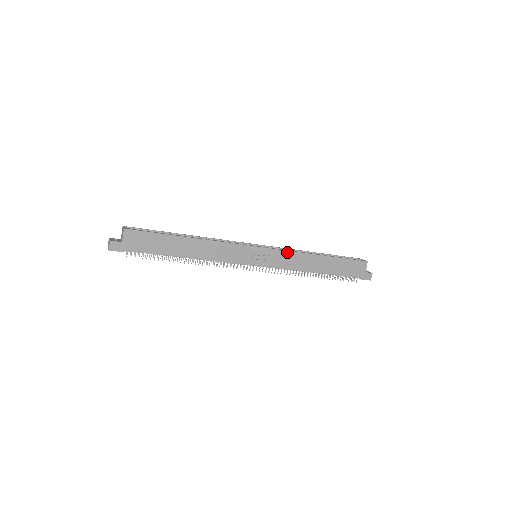
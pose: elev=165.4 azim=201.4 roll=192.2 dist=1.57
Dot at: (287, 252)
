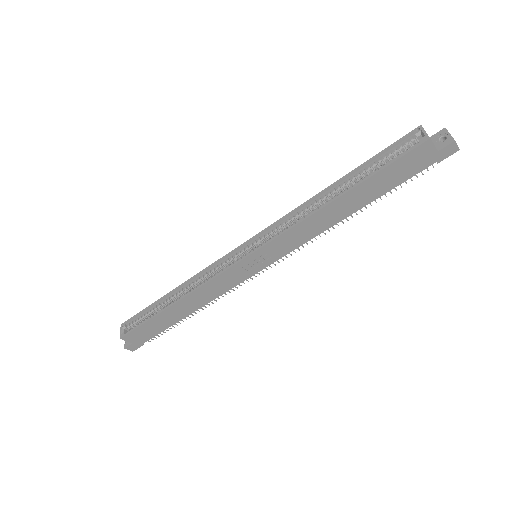
Dot at: (285, 234)
